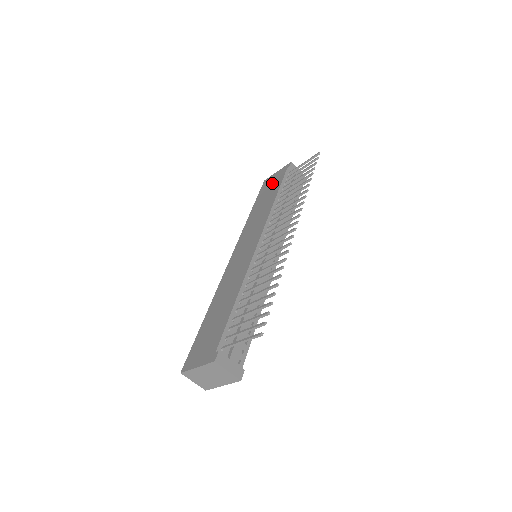
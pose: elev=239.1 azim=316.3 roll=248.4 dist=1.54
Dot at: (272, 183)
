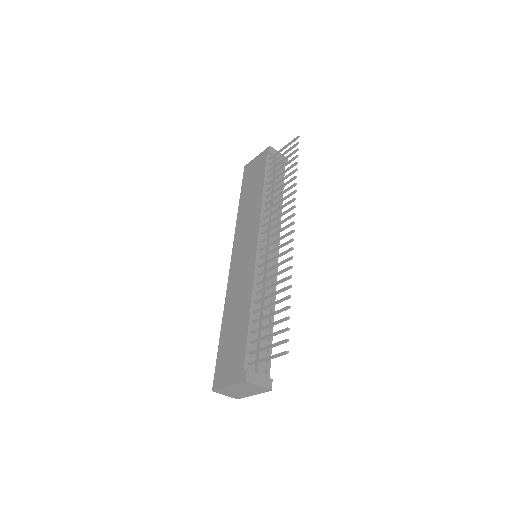
Dot at: (254, 171)
